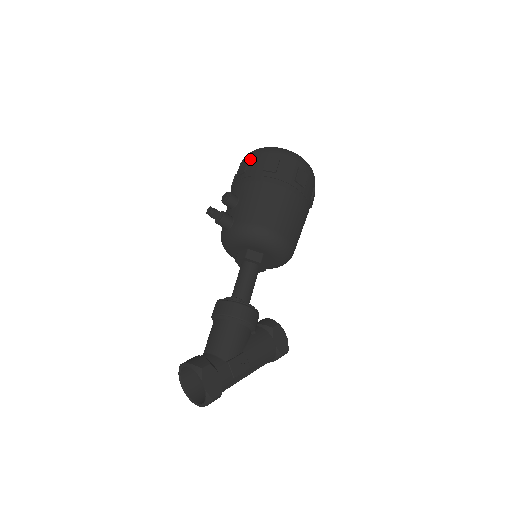
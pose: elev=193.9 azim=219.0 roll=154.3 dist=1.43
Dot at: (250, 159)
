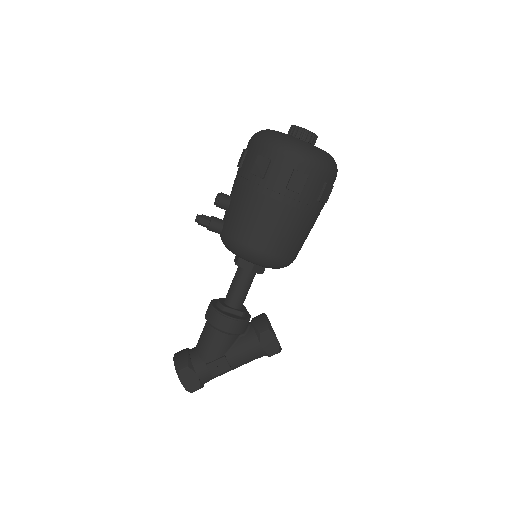
Dot at: (248, 149)
